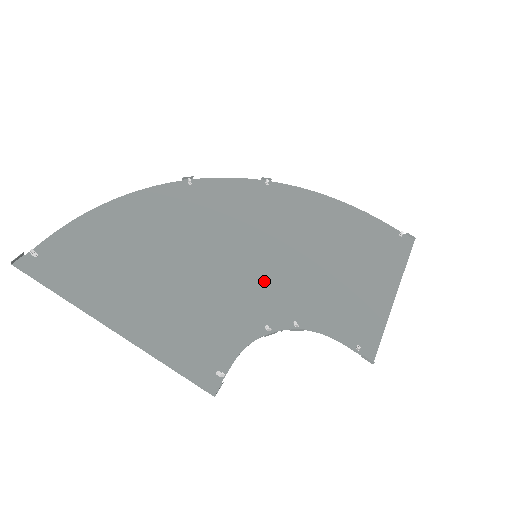
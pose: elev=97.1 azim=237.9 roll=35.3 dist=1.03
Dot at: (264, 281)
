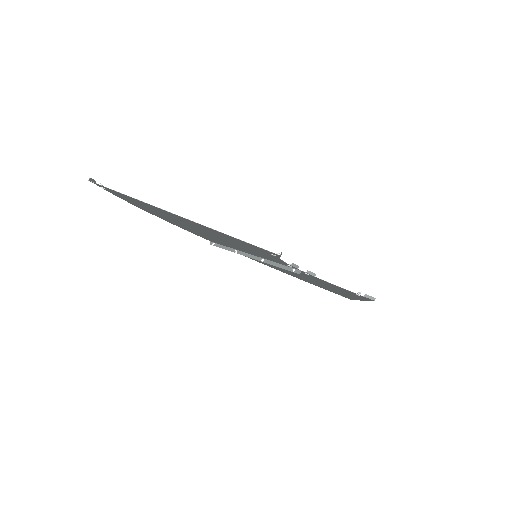
Dot at: (270, 260)
